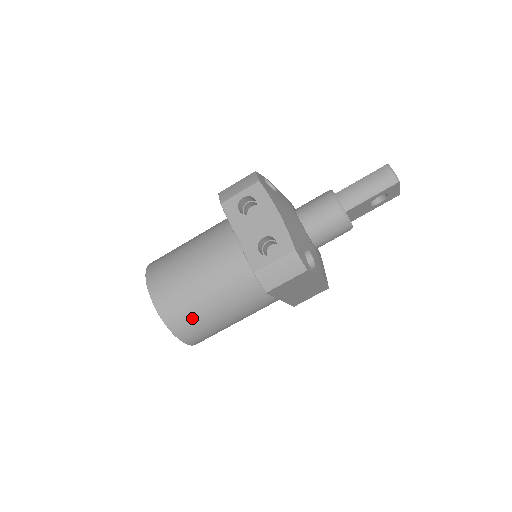
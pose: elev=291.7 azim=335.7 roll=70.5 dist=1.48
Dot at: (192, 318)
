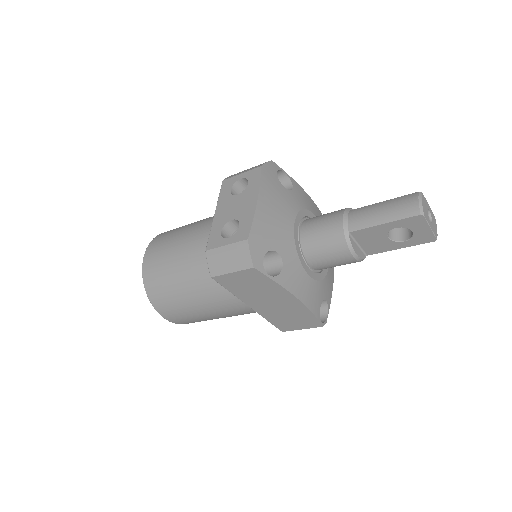
Dot at: (164, 286)
